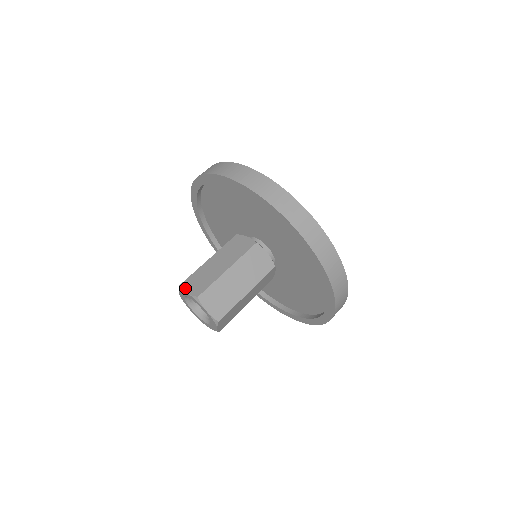
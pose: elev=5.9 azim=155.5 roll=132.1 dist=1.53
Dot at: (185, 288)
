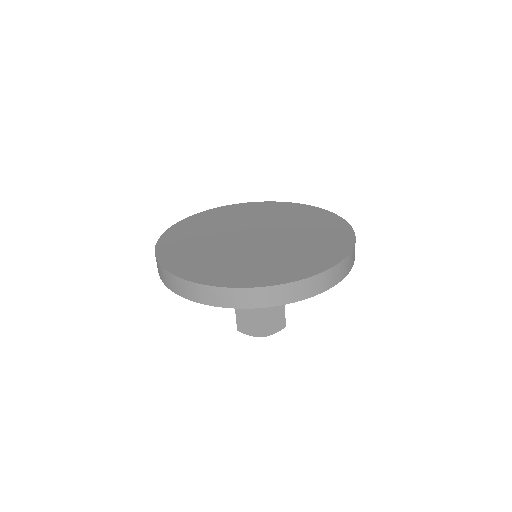
Dot at: (244, 332)
